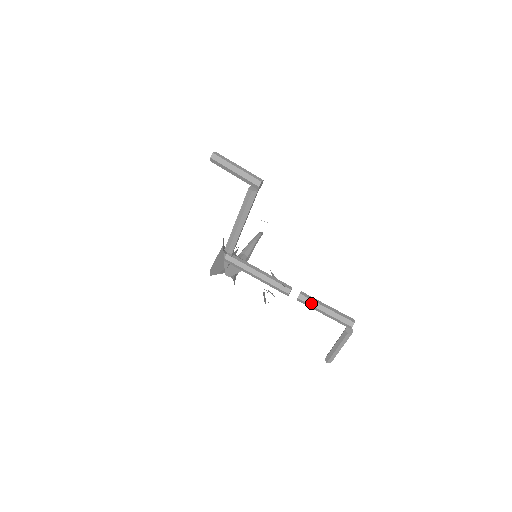
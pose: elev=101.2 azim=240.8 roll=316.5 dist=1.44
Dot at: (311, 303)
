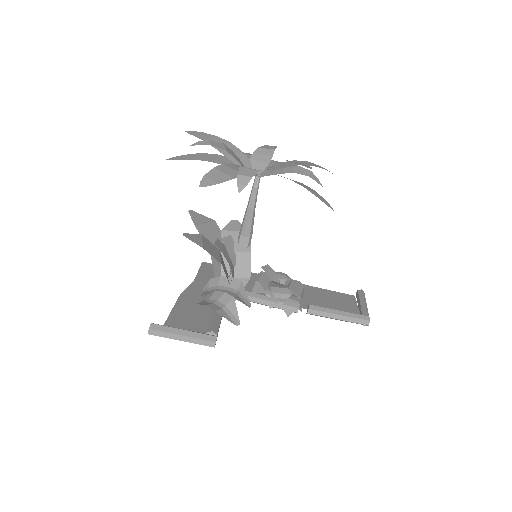
Dot at: occluded
